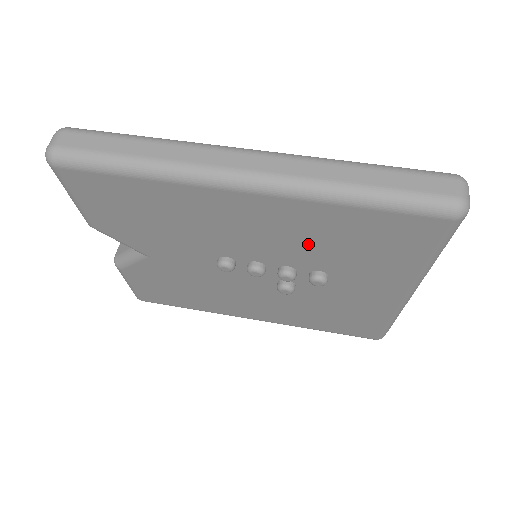
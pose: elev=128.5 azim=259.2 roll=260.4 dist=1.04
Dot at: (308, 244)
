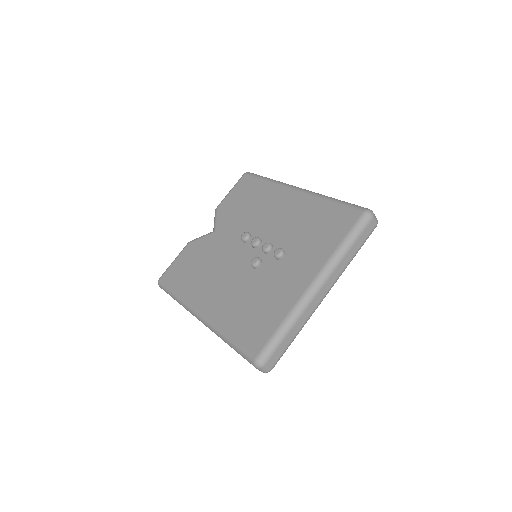
Dot at: (295, 226)
